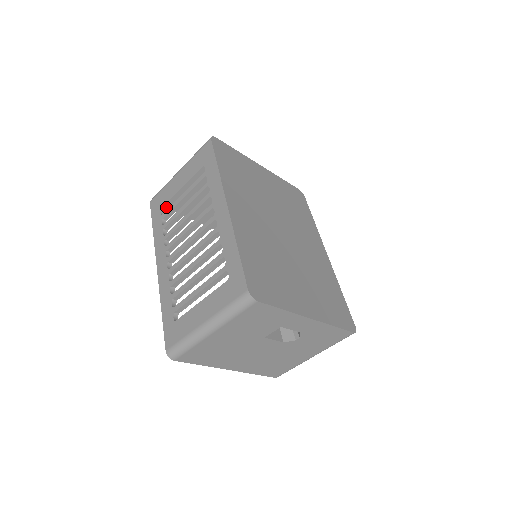
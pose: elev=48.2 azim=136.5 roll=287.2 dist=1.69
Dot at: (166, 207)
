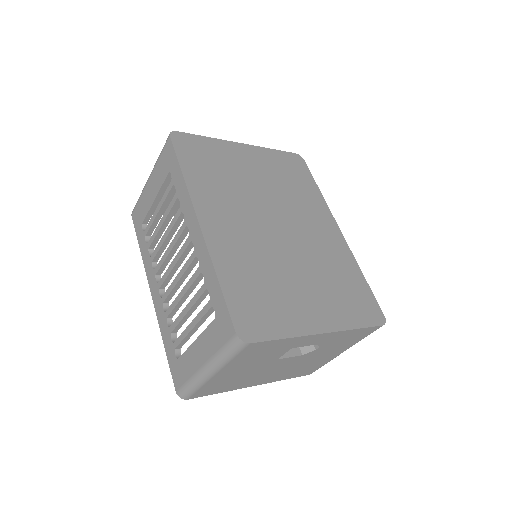
Dot at: (147, 221)
